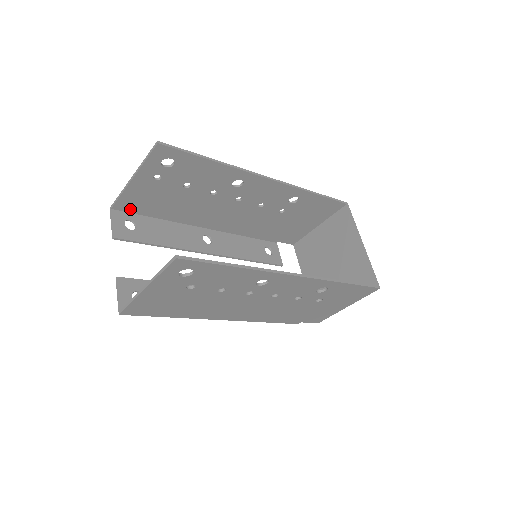
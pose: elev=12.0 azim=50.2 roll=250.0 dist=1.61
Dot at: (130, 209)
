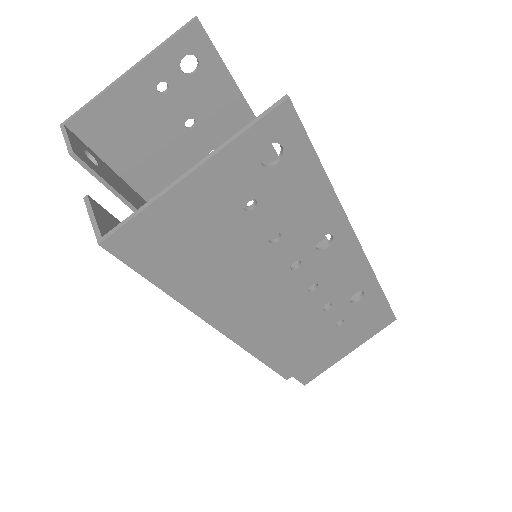
Dot at: (92, 139)
